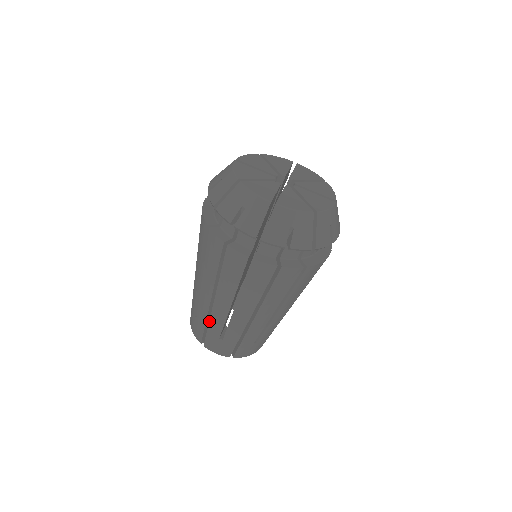
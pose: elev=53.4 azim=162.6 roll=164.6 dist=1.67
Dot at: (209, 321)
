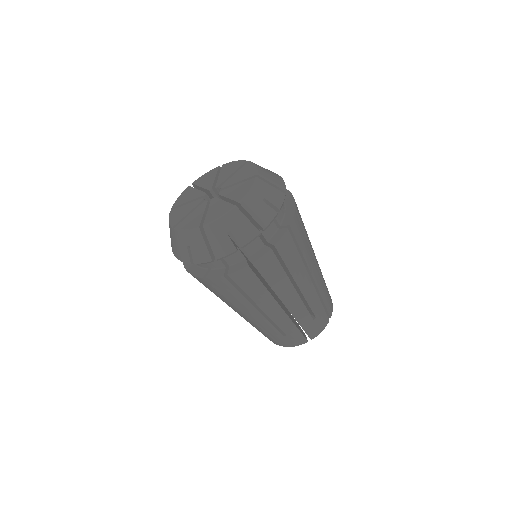
Dot at: occluded
